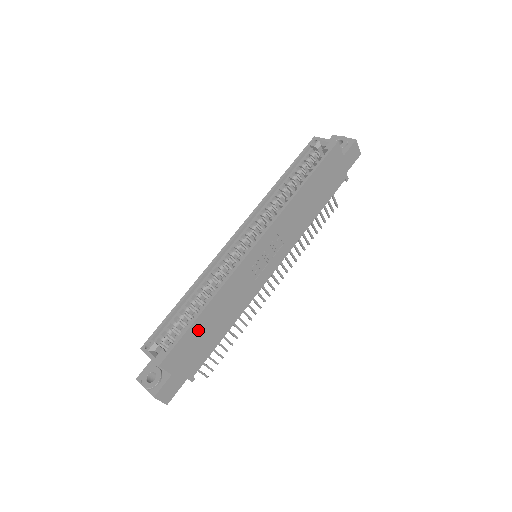
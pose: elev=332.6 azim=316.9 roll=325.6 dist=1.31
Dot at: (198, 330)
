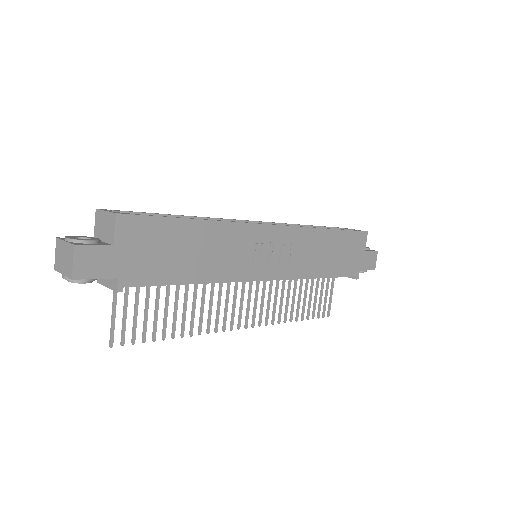
Dot at: (176, 234)
